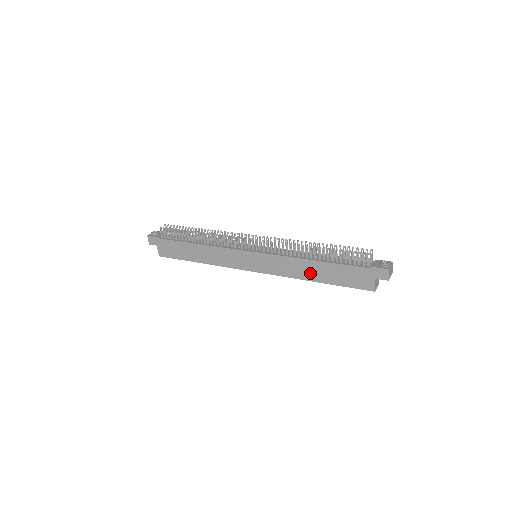
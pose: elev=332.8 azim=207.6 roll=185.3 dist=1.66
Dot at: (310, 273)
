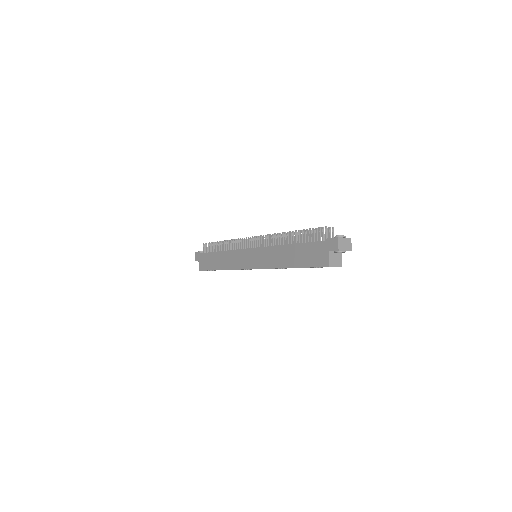
Dot at: (285, 259)
